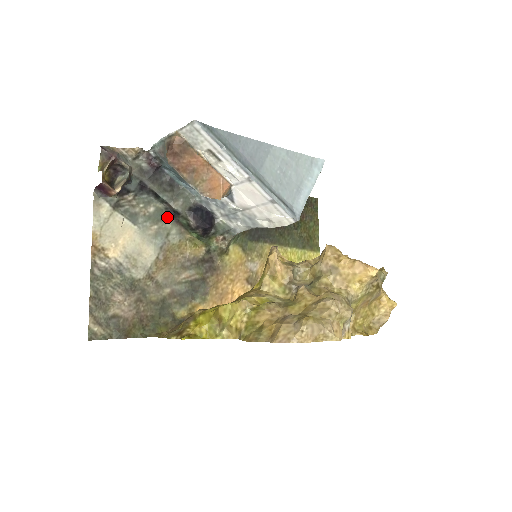
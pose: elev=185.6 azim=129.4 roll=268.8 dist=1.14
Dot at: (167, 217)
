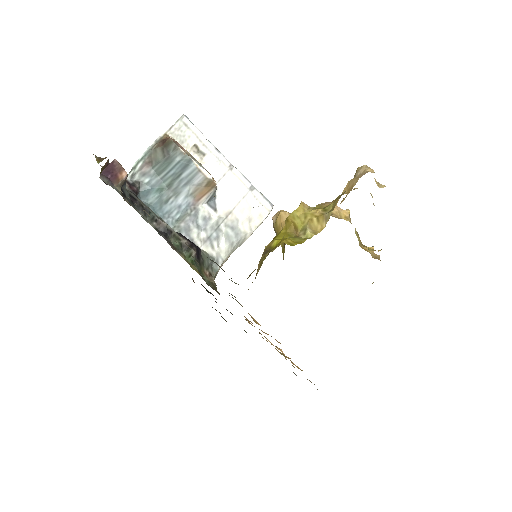
Dot at: occluded
